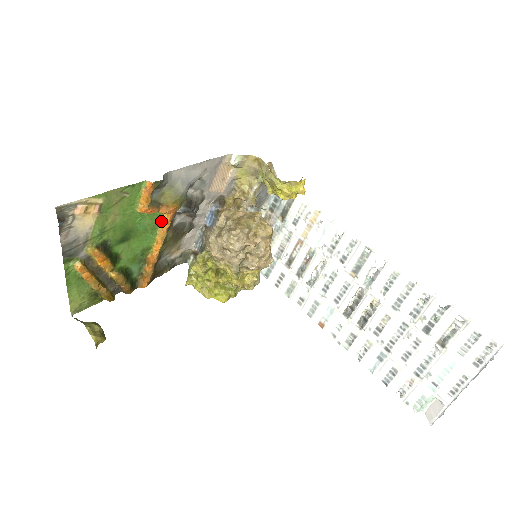
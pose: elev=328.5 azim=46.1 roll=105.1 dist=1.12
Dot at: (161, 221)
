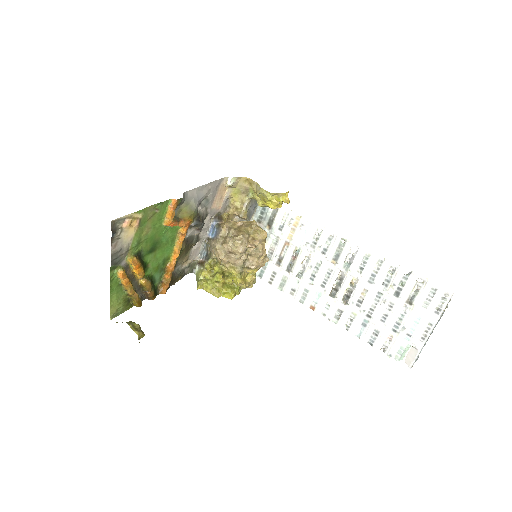
Dot at: (178, 234)
